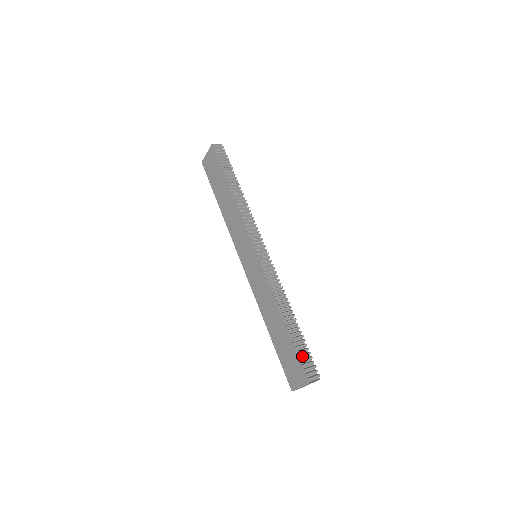
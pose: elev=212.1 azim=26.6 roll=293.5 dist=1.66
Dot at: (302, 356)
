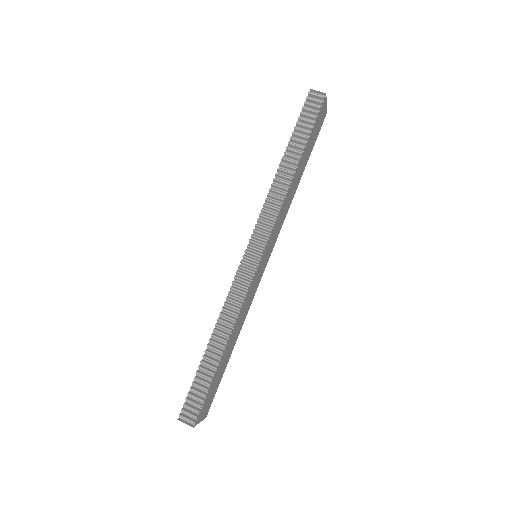
Dot at: (194, 390)
